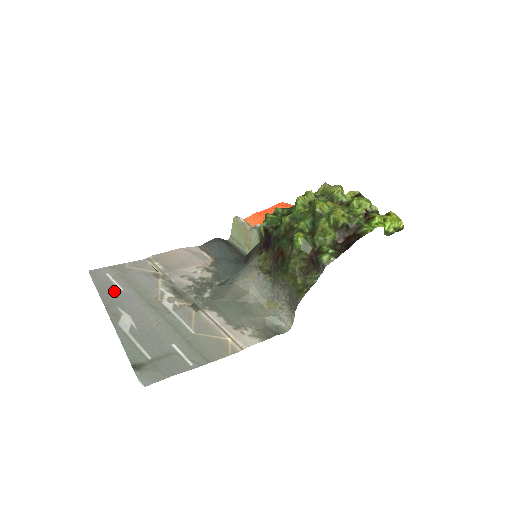
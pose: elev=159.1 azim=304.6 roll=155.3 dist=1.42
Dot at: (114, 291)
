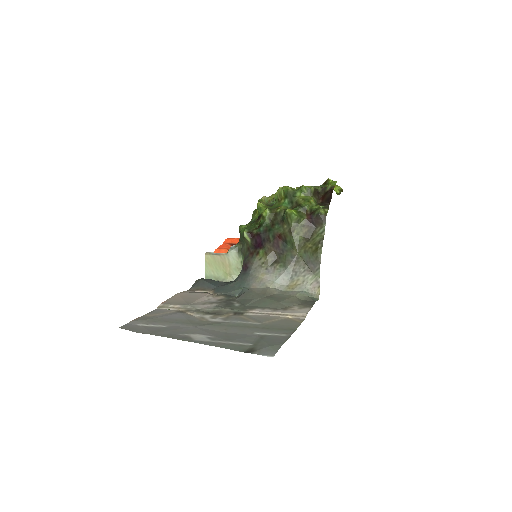
Dot at: (160, 329)
